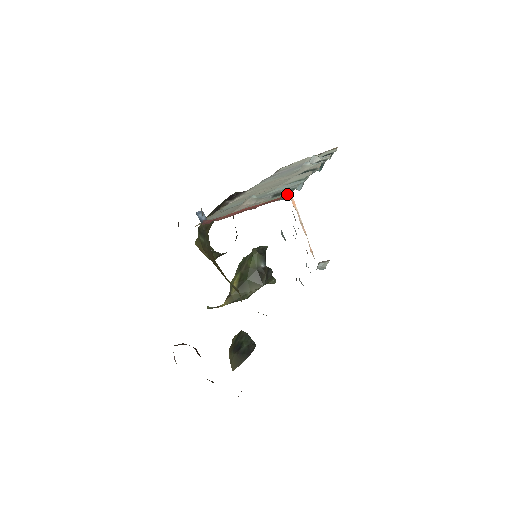
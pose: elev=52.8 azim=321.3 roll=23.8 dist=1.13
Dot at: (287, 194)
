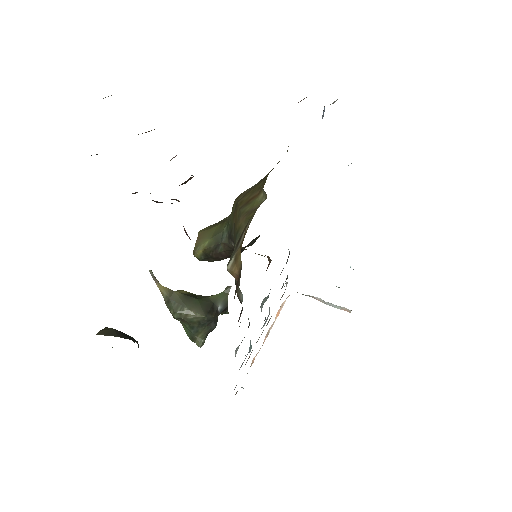
Dot at: occluded
